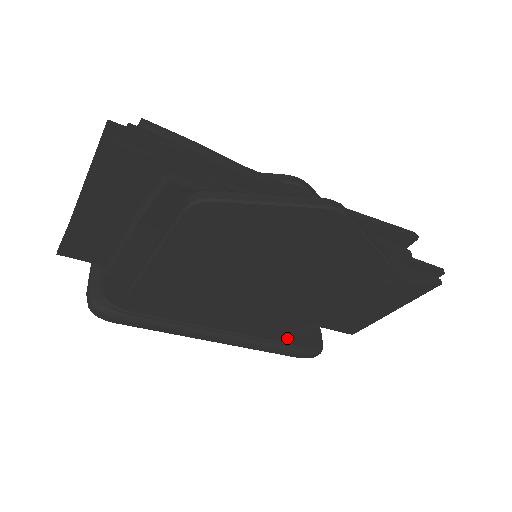
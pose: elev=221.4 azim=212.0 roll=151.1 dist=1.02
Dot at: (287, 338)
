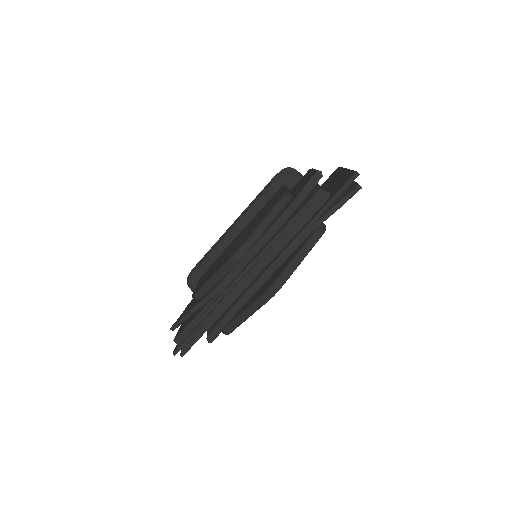
Dot at: occluded
